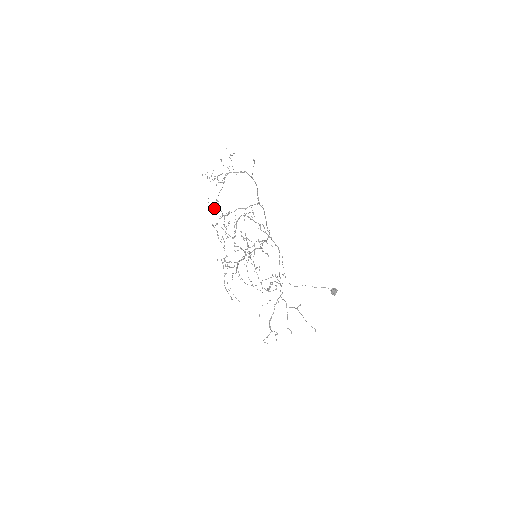
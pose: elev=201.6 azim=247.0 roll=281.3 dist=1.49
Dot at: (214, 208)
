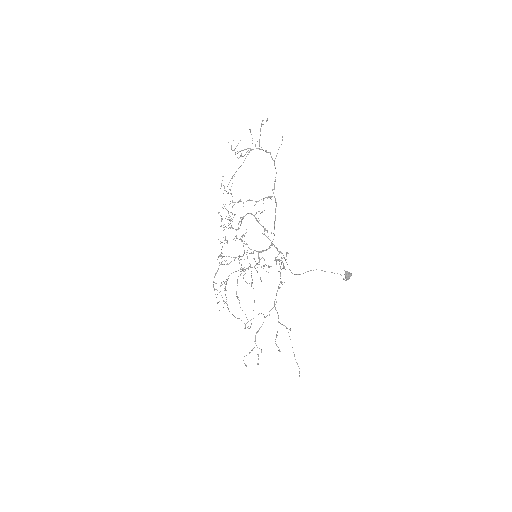
Dot at: occluded
